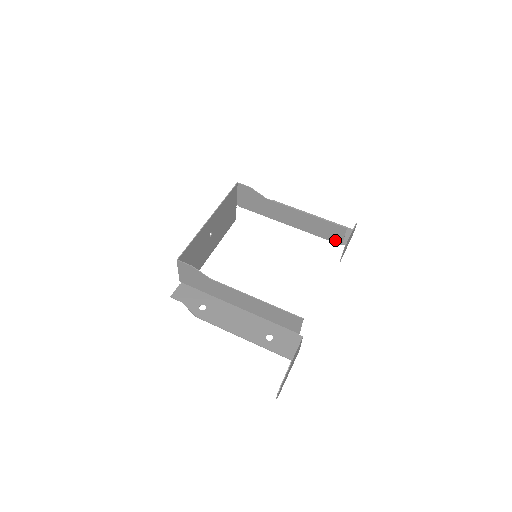
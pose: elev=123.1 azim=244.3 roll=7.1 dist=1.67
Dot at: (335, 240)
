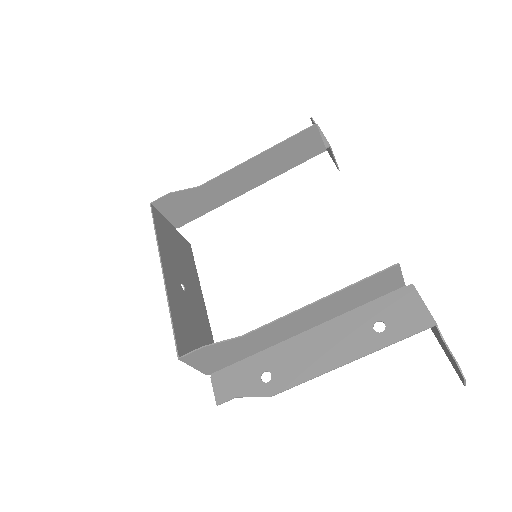
Dot at: (314, 152)
